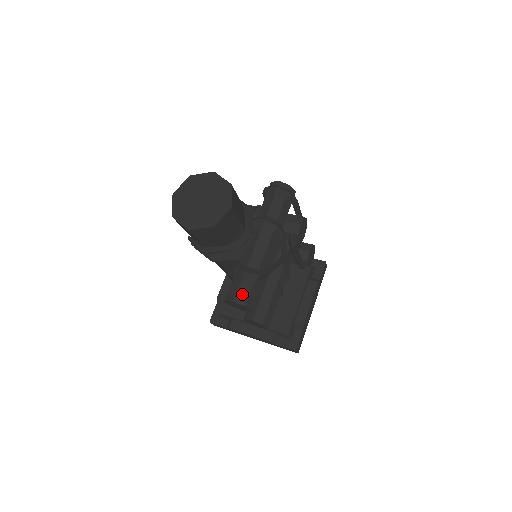
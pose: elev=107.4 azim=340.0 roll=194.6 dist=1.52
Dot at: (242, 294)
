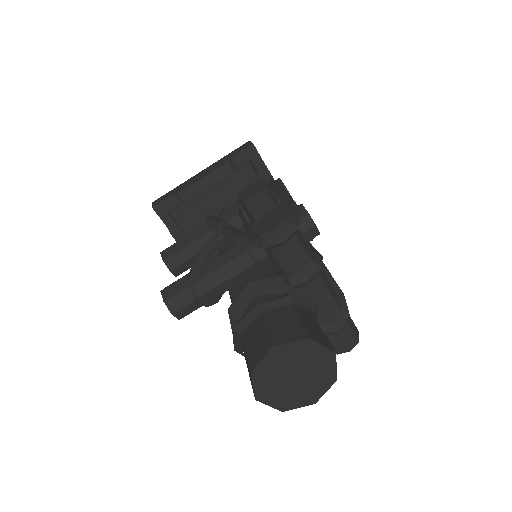
Dot at: (350, 340)
